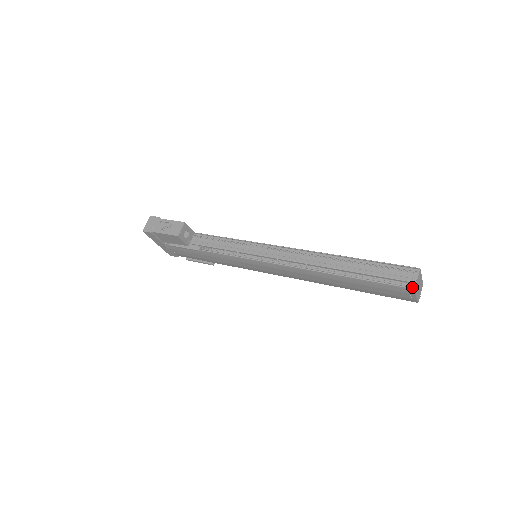
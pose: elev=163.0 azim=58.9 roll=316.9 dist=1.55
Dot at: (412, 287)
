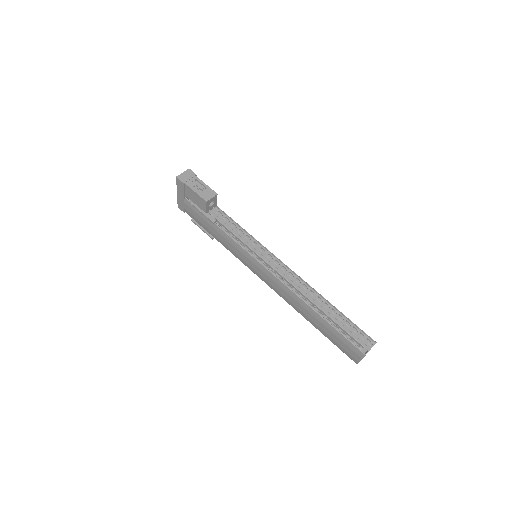
Dot at: occluded
